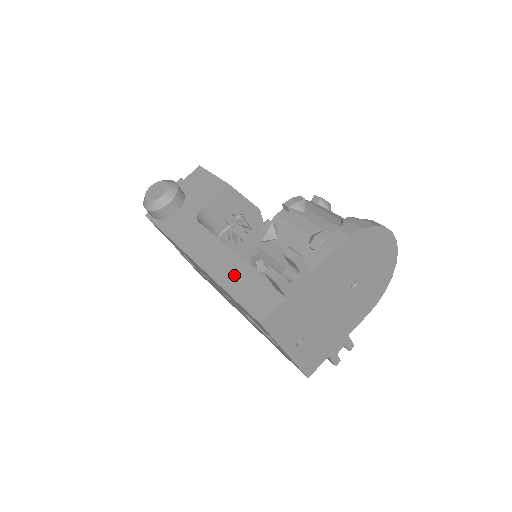
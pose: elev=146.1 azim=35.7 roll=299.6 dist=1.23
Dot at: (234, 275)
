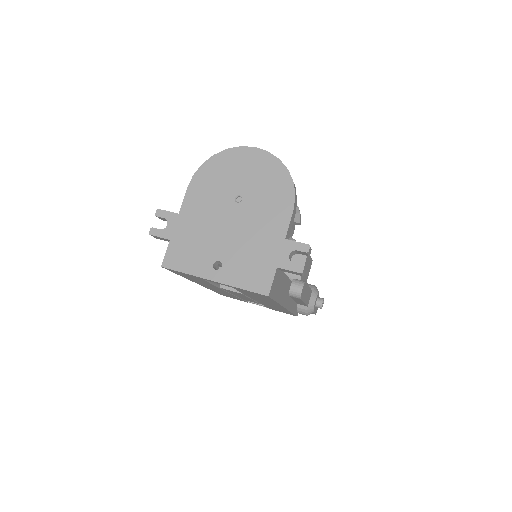
Dot at: occluded
